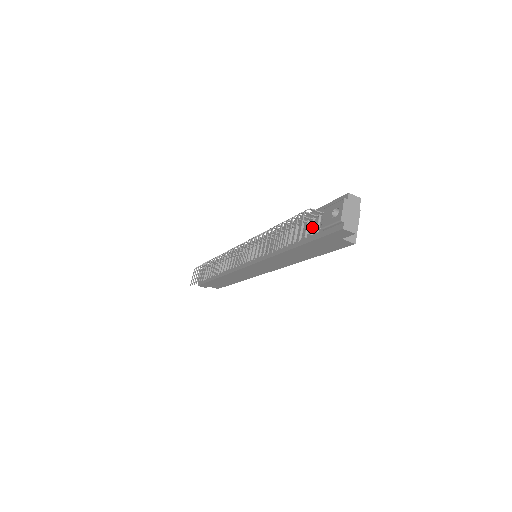
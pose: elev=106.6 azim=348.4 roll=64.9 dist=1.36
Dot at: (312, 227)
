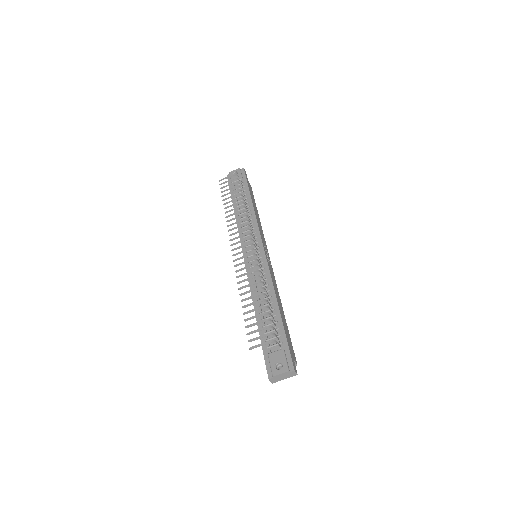
Dot at: (271, 339)
